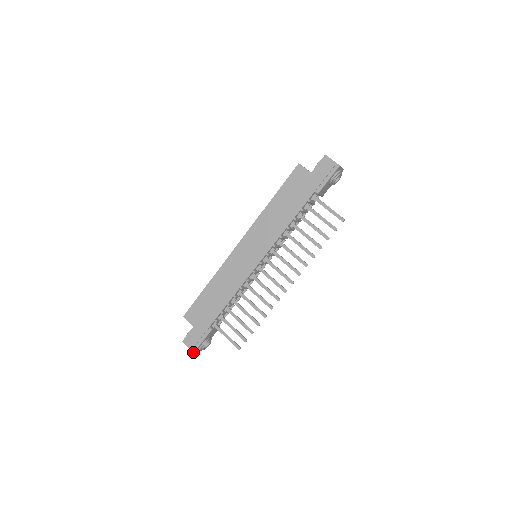
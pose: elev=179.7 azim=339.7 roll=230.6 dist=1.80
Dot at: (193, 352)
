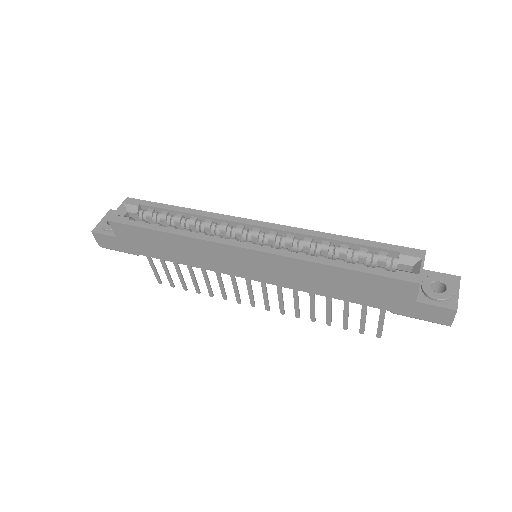
Dot at: occluded
